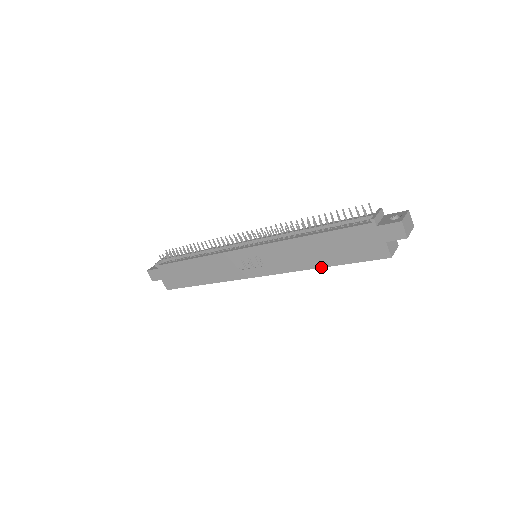
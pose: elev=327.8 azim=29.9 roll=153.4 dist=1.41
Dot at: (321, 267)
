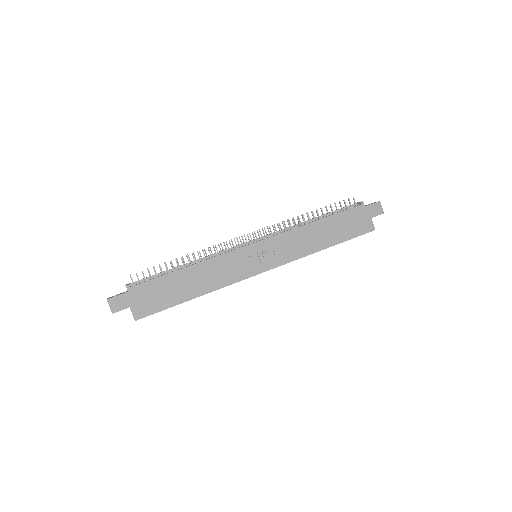
Dot at: (325, 248)
